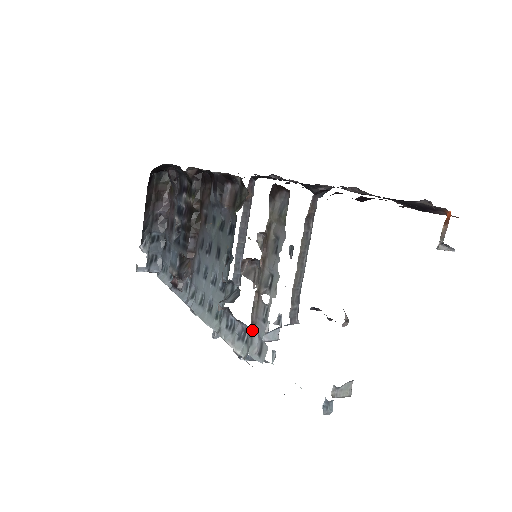
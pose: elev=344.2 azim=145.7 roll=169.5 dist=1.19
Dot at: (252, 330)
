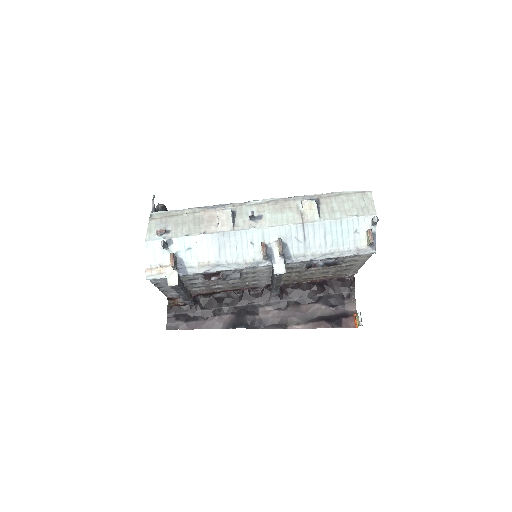
Dot at: occluded
